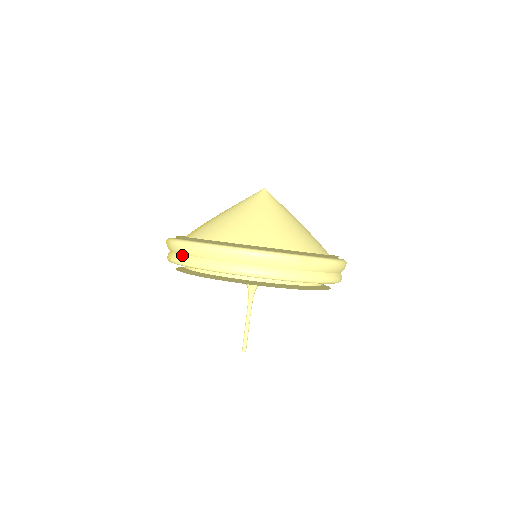
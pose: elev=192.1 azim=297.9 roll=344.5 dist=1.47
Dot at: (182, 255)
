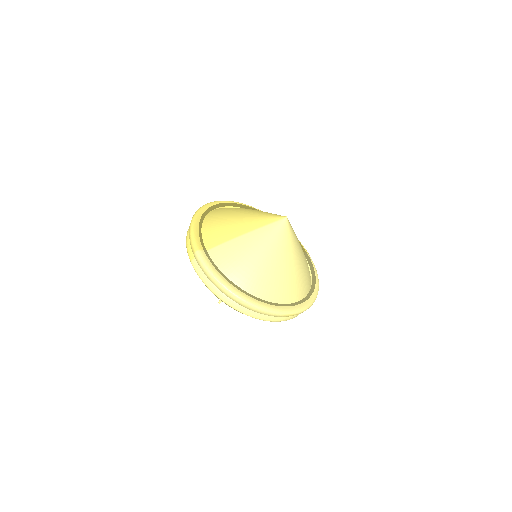
Dot at: (202, 272)
